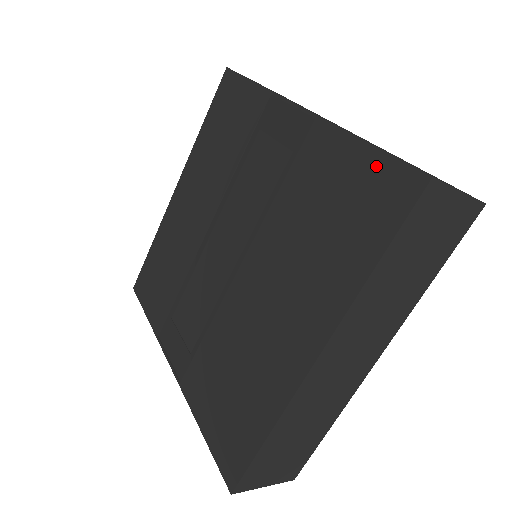
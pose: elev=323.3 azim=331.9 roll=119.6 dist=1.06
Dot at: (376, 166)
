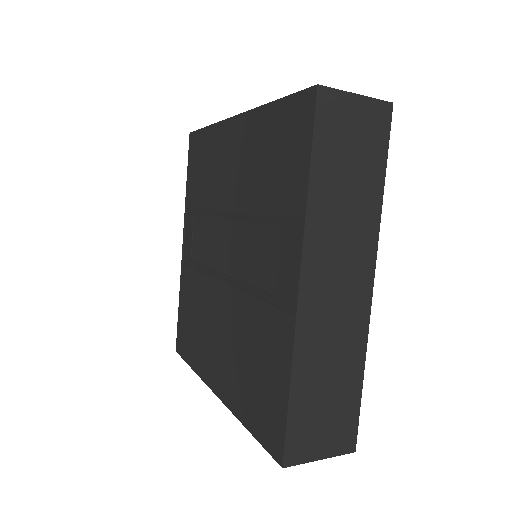
Dot at: (280, 410)
